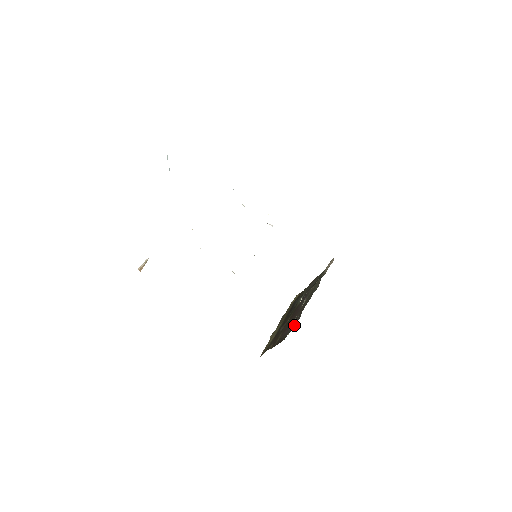
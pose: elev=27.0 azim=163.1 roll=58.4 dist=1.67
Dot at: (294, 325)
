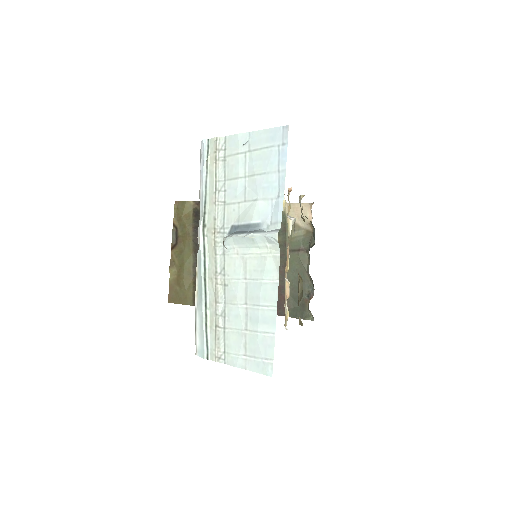
Dot at: (282, 308)
